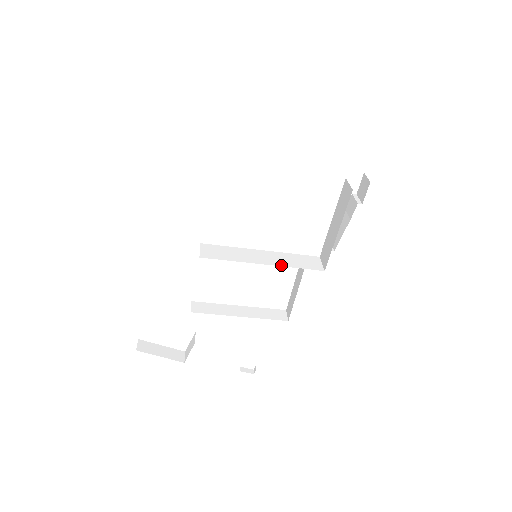
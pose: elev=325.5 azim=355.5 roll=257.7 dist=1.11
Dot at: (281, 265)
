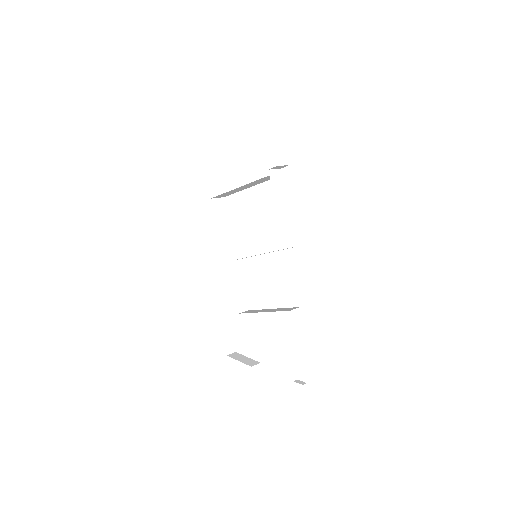
Dot at: (260, 254)
